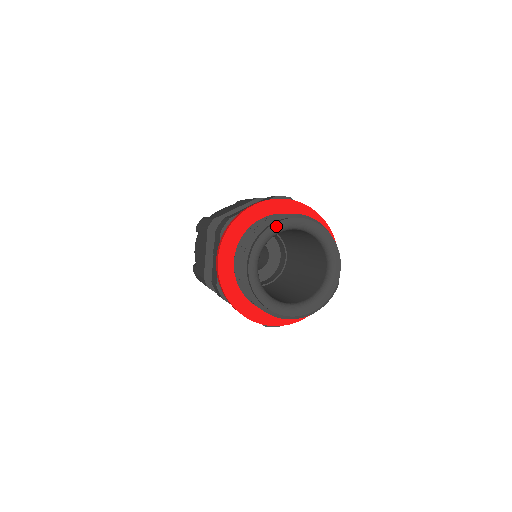
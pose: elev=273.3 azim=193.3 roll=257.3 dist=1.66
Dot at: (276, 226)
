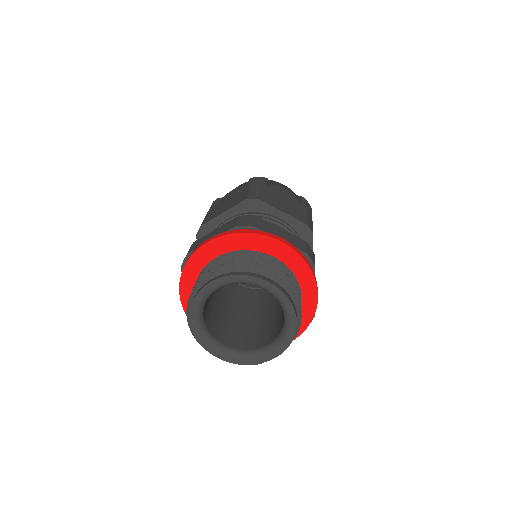
Dot at: (264, 283)
